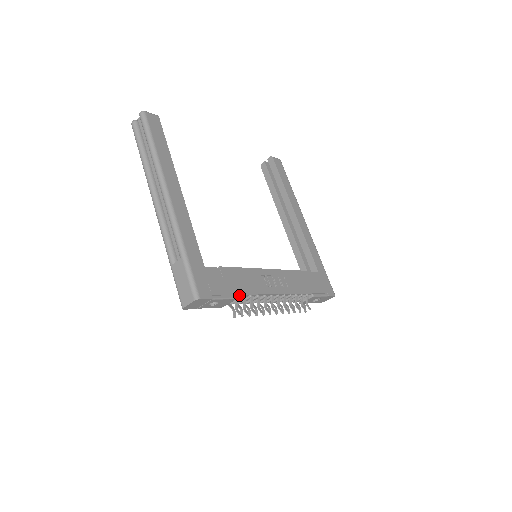
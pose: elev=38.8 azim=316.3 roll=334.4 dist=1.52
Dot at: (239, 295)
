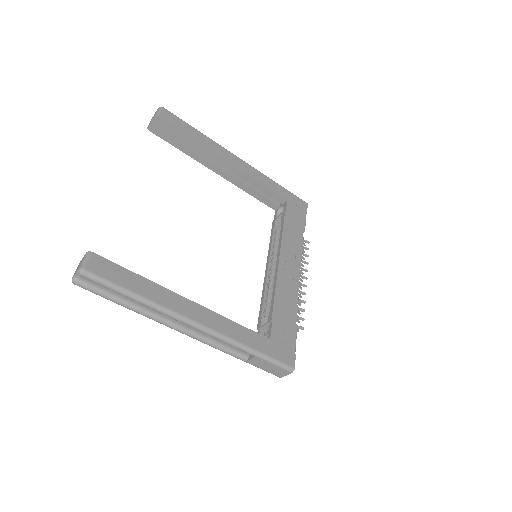
Dot at: (295, 320)
